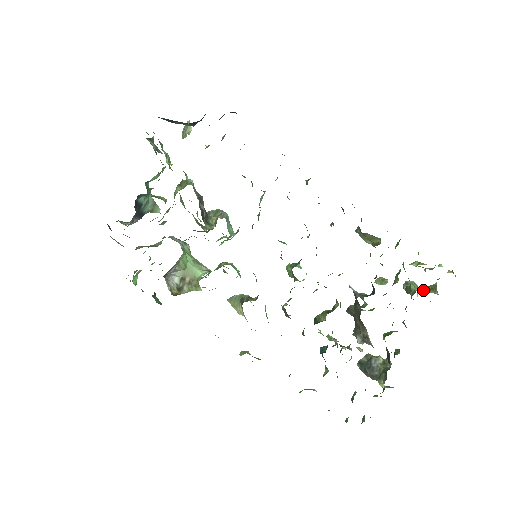
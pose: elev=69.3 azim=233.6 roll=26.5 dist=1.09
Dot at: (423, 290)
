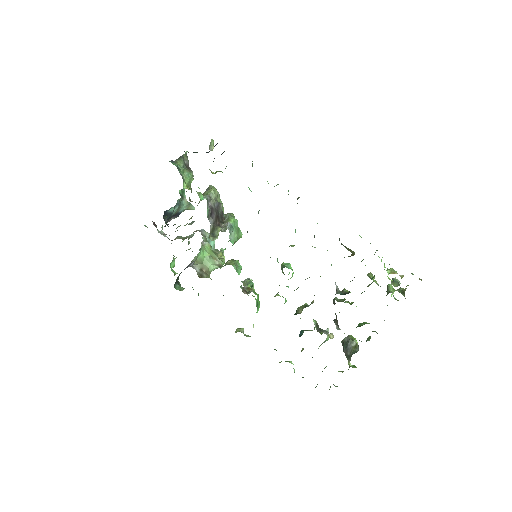
Dot at: (398, 291)
